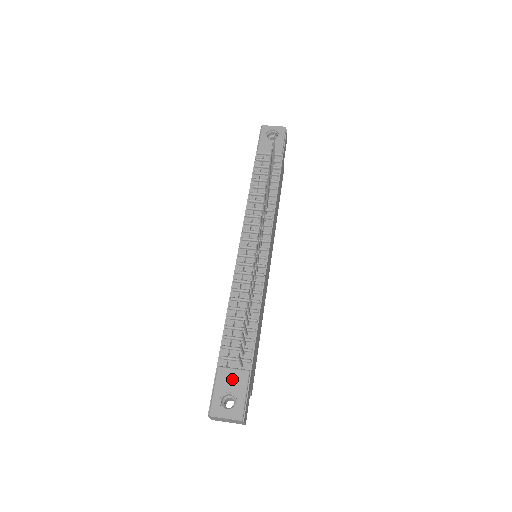
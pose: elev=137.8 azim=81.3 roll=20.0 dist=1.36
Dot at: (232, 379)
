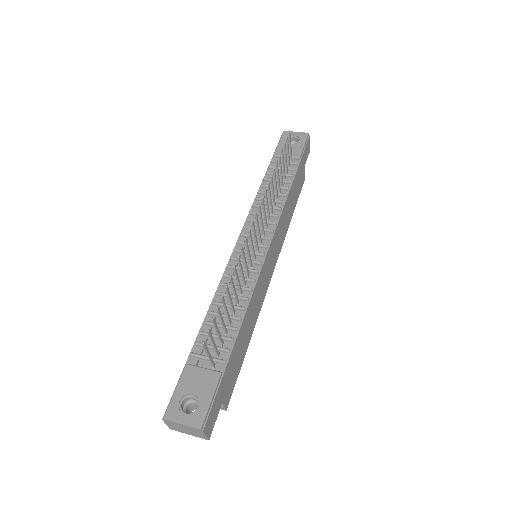
Dot at: (199, 379)
